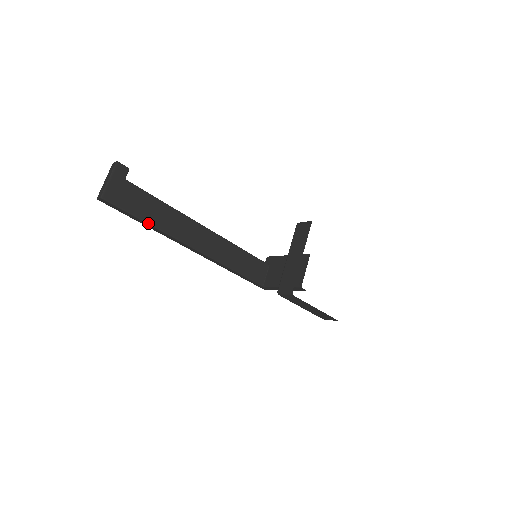
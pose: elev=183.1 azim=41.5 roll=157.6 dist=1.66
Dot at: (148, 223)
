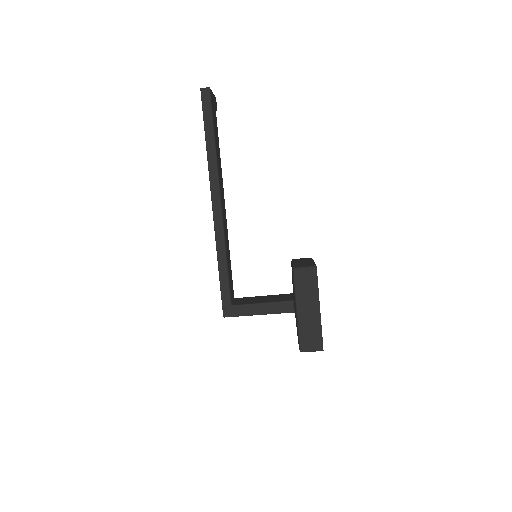
Dot at: (215, 141)
